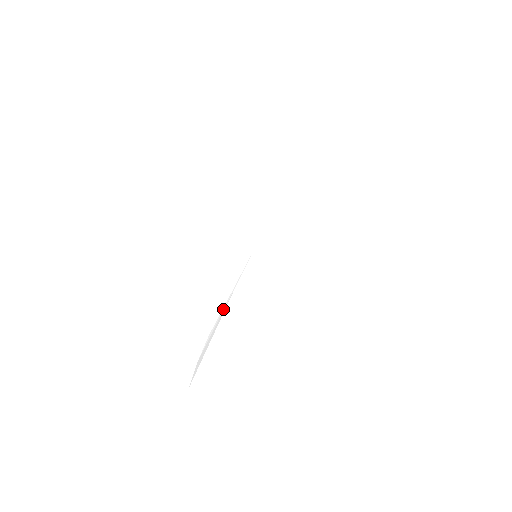
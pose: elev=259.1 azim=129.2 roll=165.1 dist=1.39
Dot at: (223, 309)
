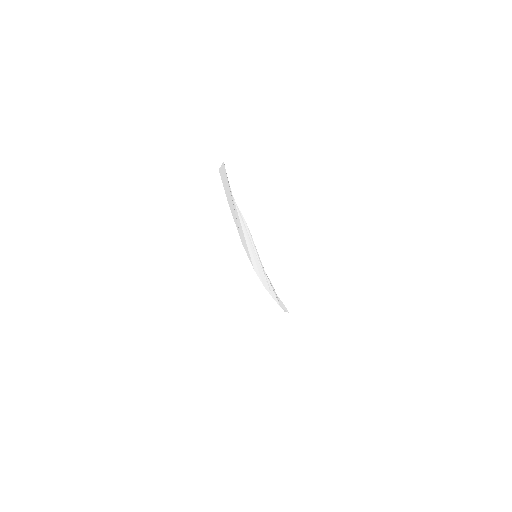
Dot at: (239, 217)
